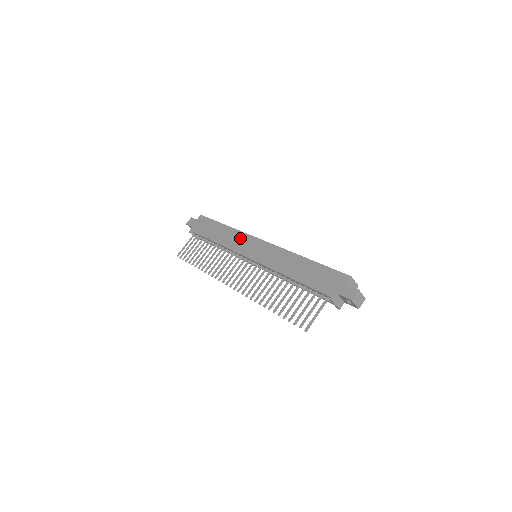
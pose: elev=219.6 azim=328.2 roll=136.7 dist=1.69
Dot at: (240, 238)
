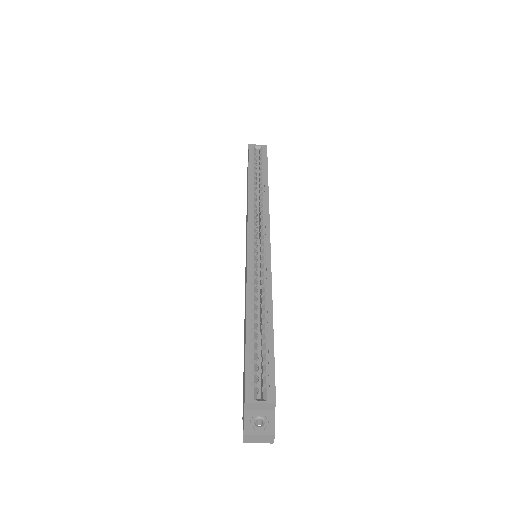
Dot at: occluded
